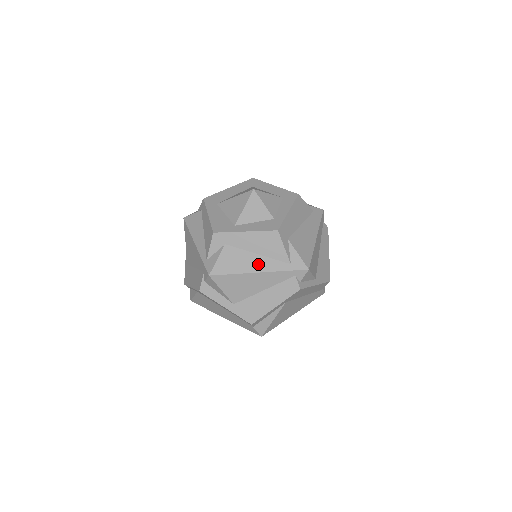
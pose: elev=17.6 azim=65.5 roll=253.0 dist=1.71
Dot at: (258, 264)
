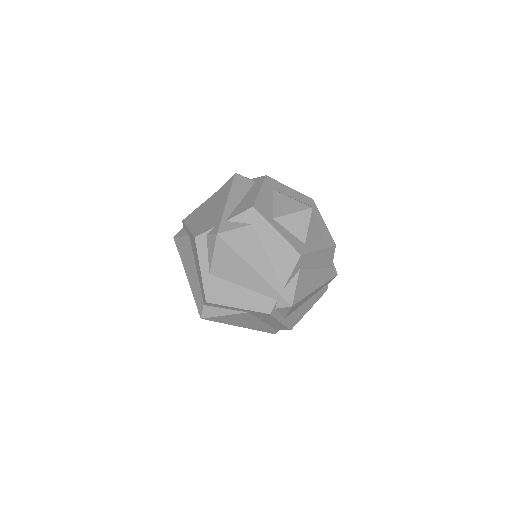
Dot at: (261, 264)
